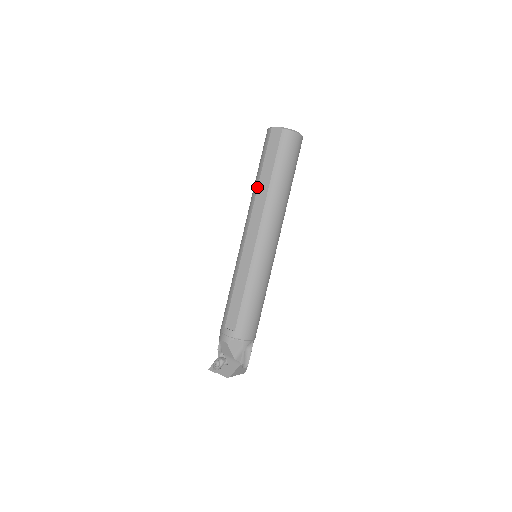
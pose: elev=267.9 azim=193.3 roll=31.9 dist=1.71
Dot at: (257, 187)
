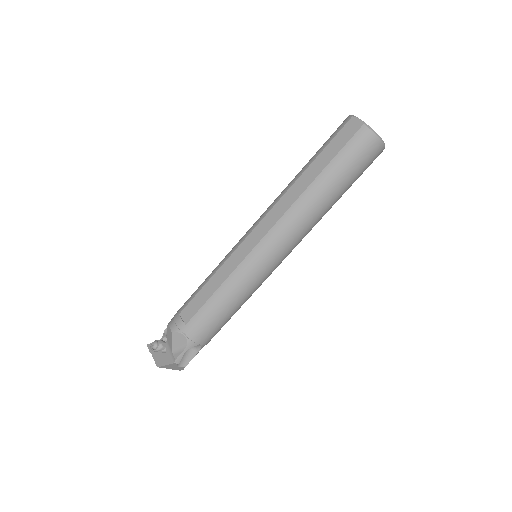
Dot at: (297, 179)
